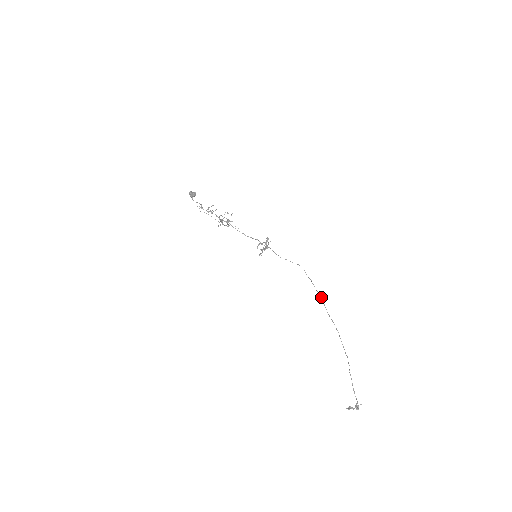
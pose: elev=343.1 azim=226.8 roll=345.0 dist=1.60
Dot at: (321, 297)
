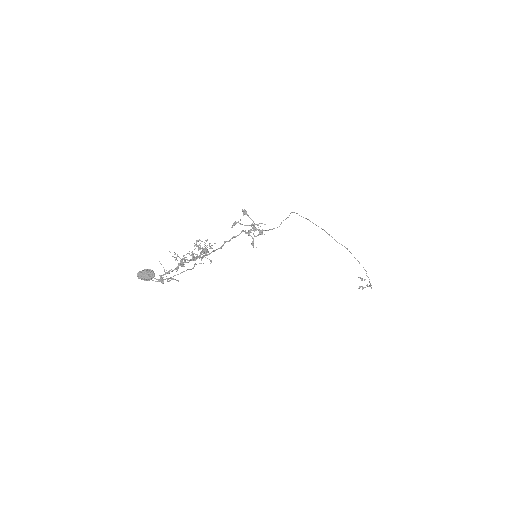
Dot at: (324, 230)
